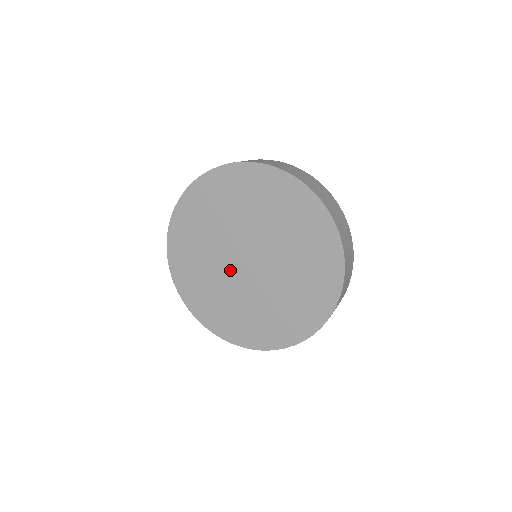
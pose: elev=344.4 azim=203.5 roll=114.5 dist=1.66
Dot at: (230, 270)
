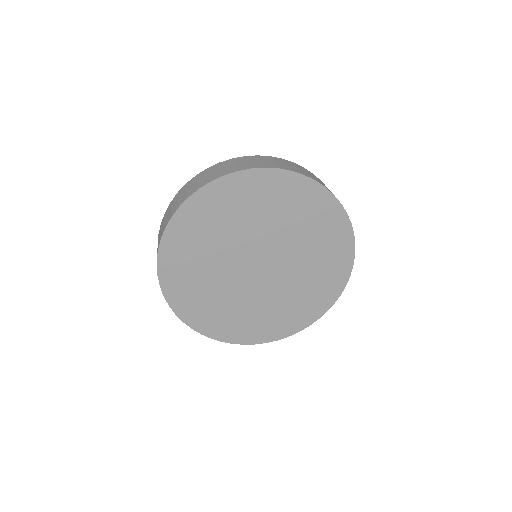
Dot at: (253, 286)
